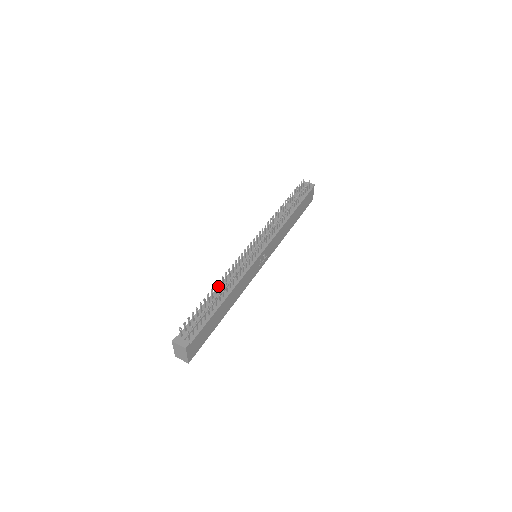
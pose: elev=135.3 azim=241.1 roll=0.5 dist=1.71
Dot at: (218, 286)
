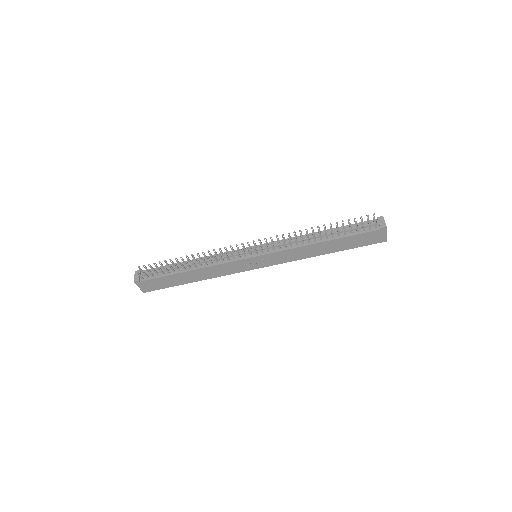
Dot at: (193, 258)
